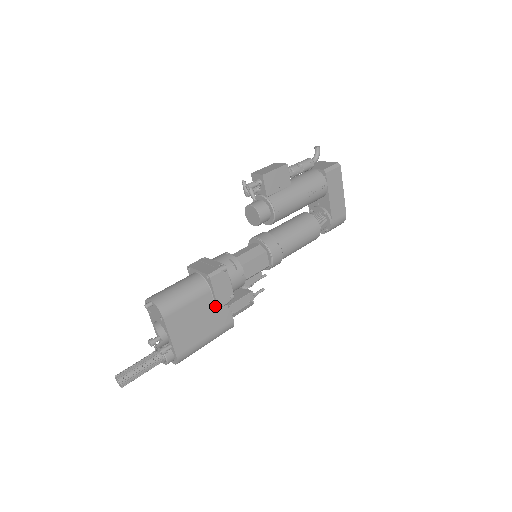
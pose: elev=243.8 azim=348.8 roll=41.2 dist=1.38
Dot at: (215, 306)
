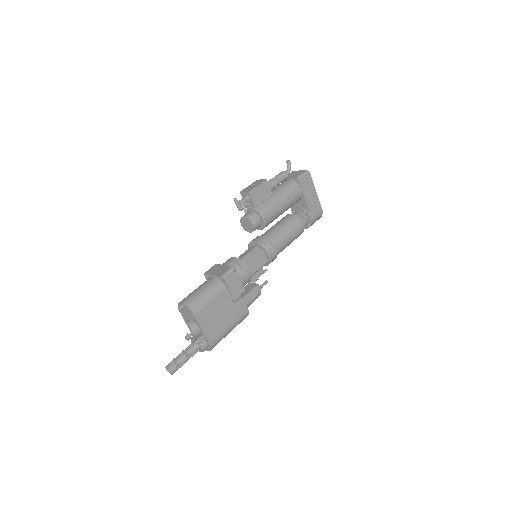
Dot at: (231, 300)
